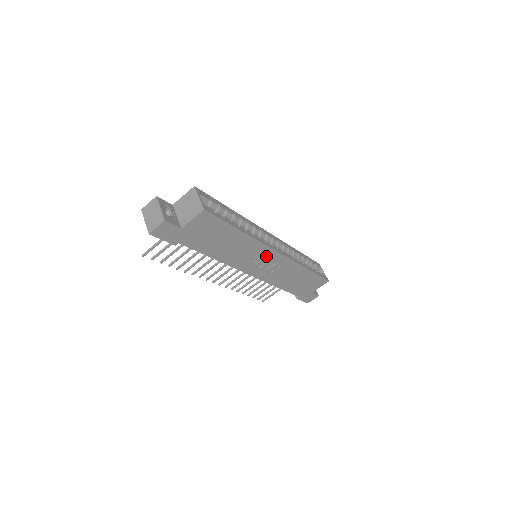
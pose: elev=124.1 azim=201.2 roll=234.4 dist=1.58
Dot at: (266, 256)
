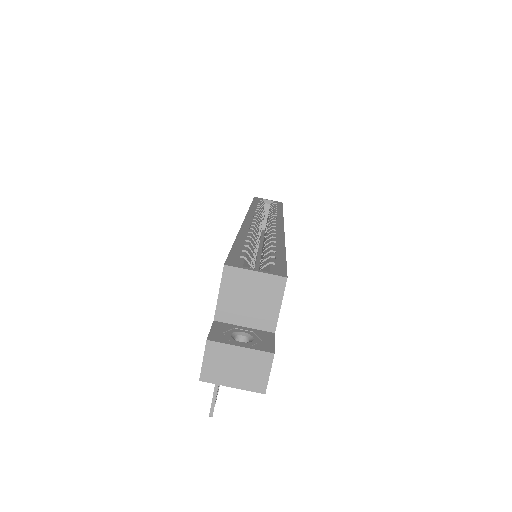
Dot at: occluded
